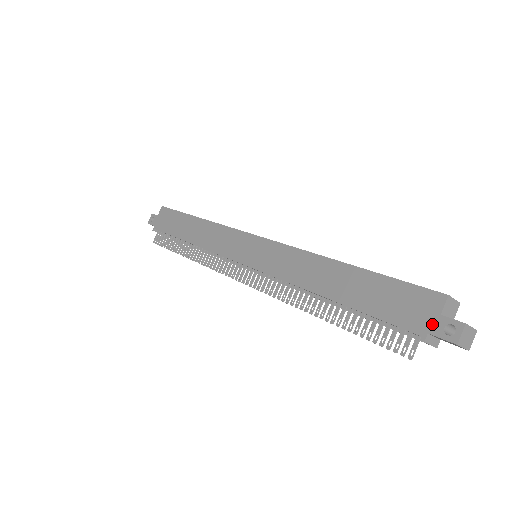
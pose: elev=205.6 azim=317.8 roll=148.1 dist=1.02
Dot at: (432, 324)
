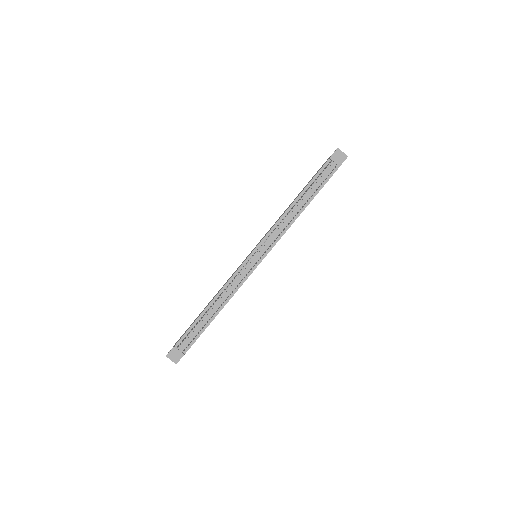
Dot at: occluded
